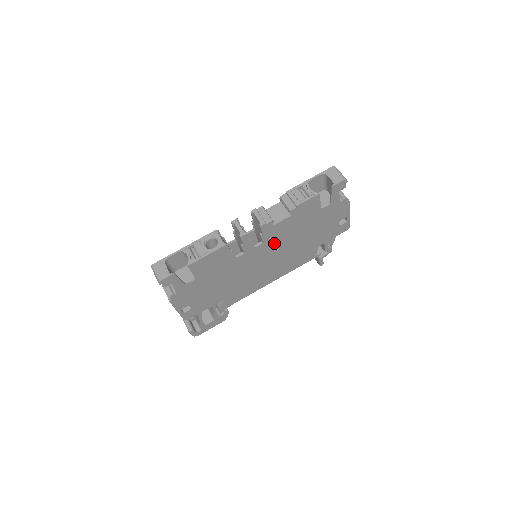
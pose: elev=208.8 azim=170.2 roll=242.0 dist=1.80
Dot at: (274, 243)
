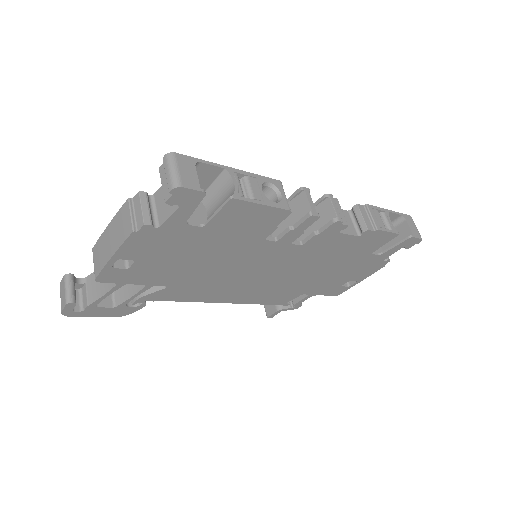
Dot at: (303, 255)
